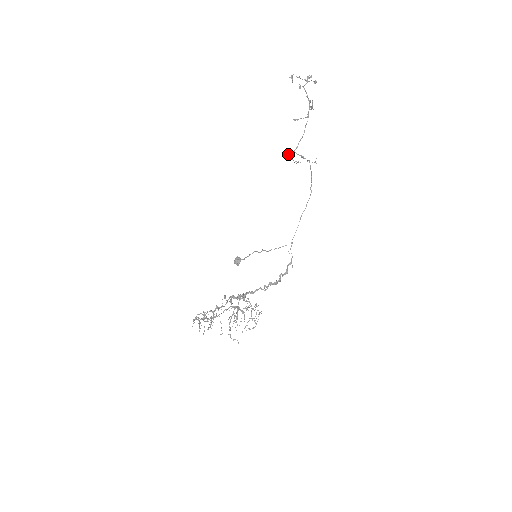
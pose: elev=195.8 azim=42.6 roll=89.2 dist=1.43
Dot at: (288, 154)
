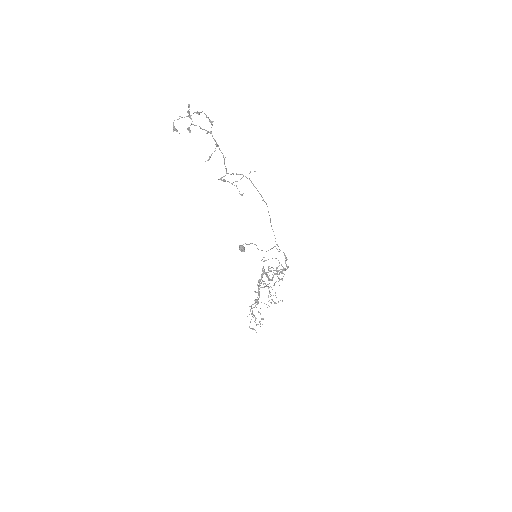
Dot at: occluded
